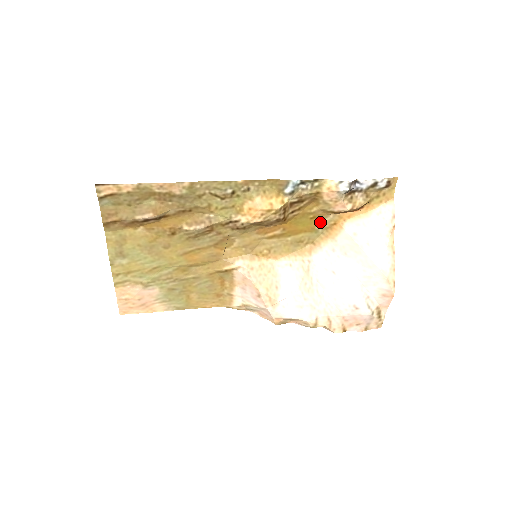
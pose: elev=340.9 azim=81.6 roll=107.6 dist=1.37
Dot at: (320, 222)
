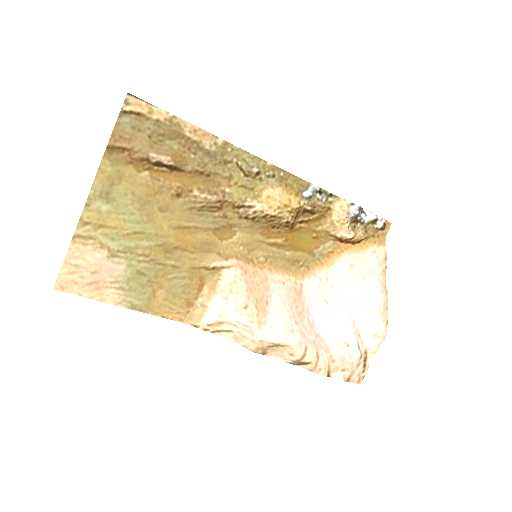
Dot at: (320, 245)
